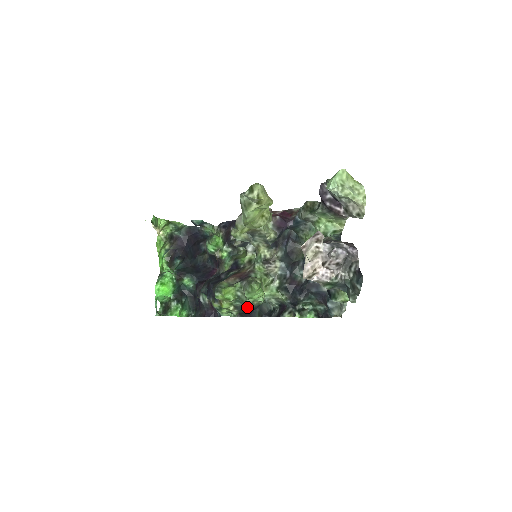
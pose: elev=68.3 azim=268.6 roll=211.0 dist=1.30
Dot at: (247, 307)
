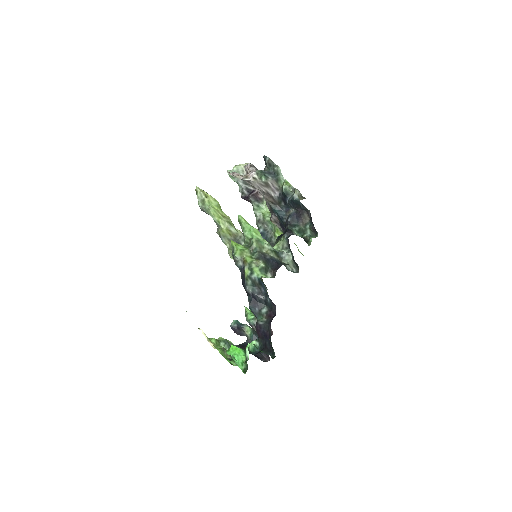
Dot at: (266, 256)
